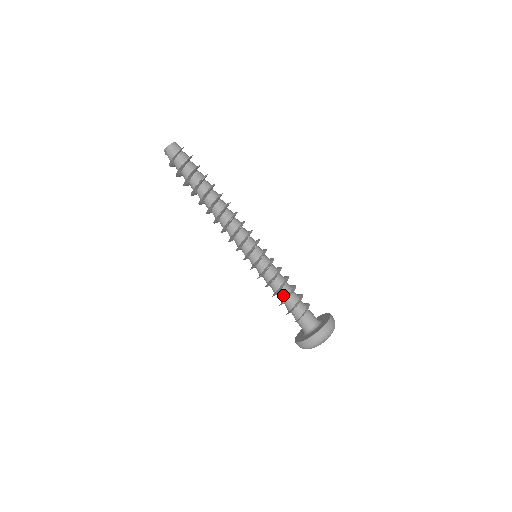
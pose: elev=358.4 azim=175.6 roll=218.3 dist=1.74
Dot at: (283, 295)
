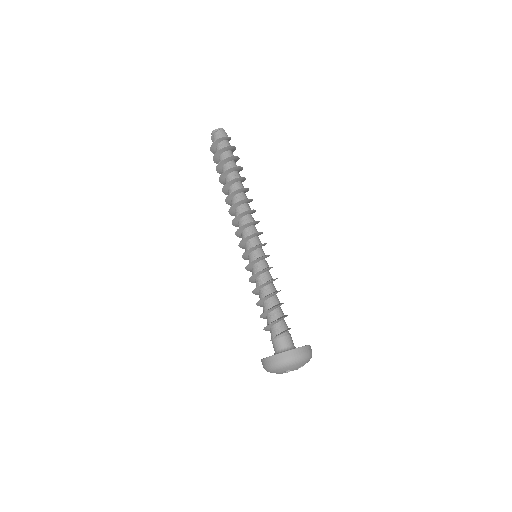
Dot at: (276, 300)
